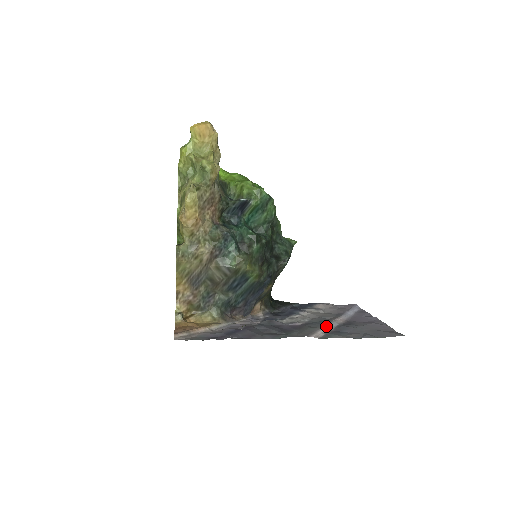
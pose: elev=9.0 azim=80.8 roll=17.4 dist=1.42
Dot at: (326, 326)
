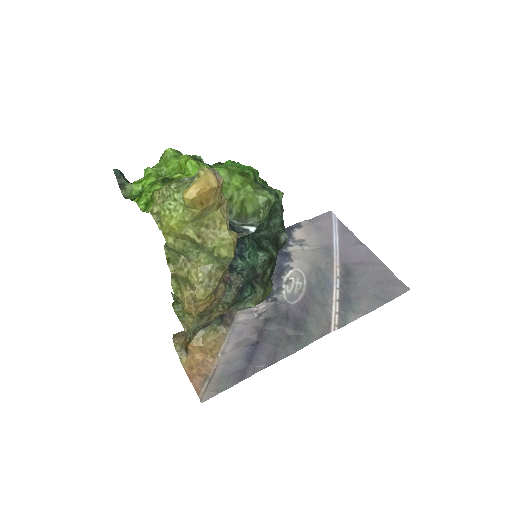
Dot at: (332, 295)
